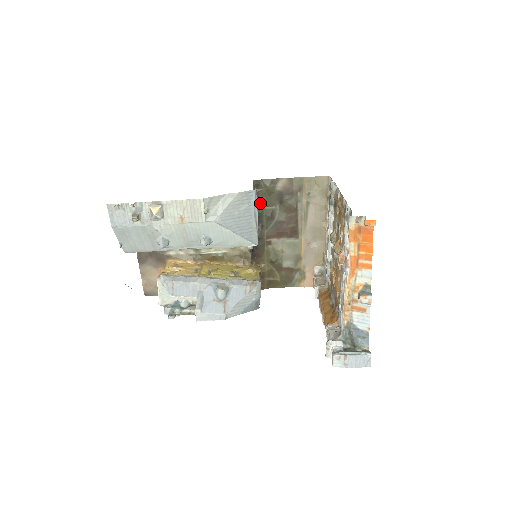
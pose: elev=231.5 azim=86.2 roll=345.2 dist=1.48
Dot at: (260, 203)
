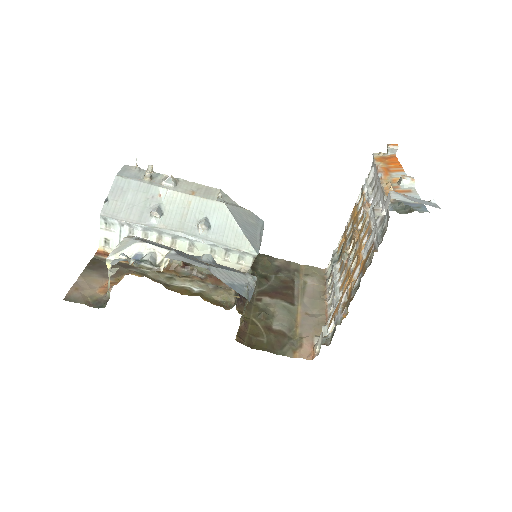
Dot at: (255, 267)
